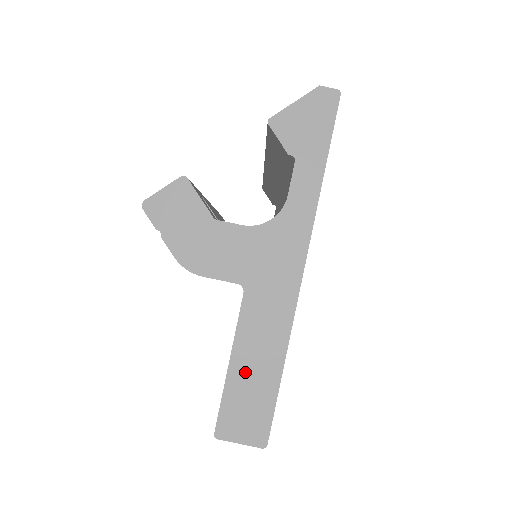
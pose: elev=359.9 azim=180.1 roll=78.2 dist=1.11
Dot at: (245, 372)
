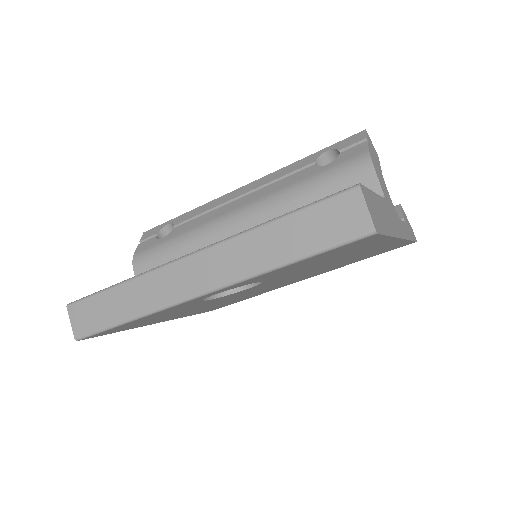
Dot at: (378, 206)
